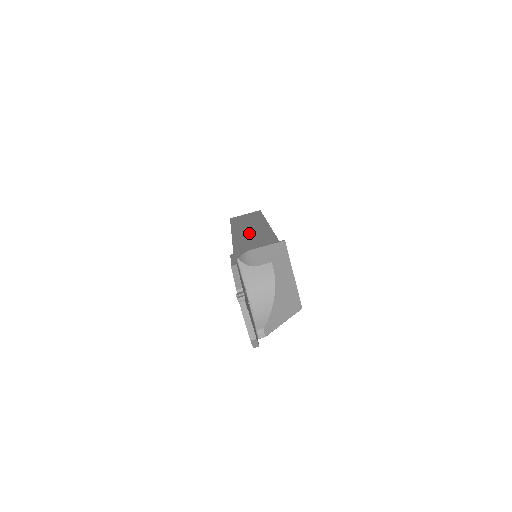
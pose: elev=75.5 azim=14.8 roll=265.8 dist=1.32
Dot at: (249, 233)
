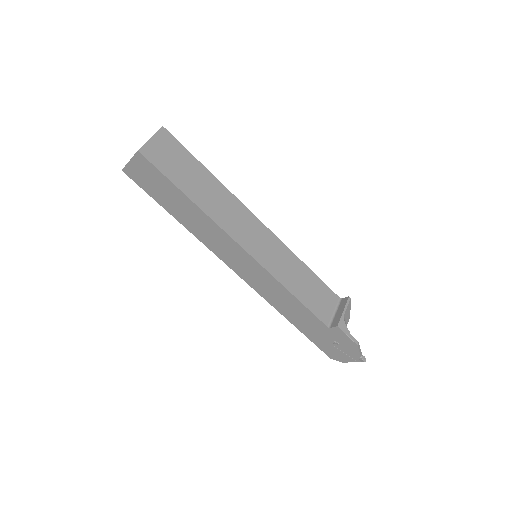
Dot at: (253, 238)
